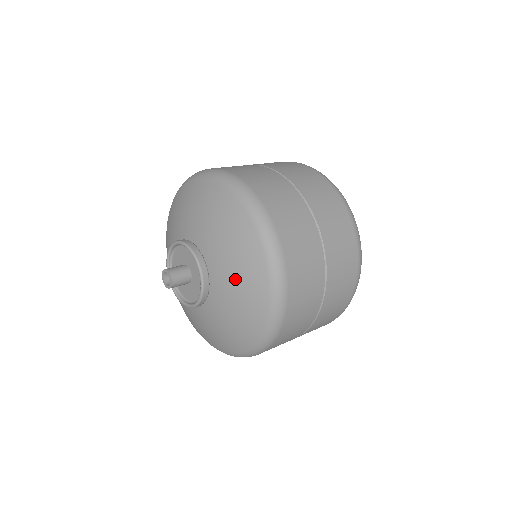
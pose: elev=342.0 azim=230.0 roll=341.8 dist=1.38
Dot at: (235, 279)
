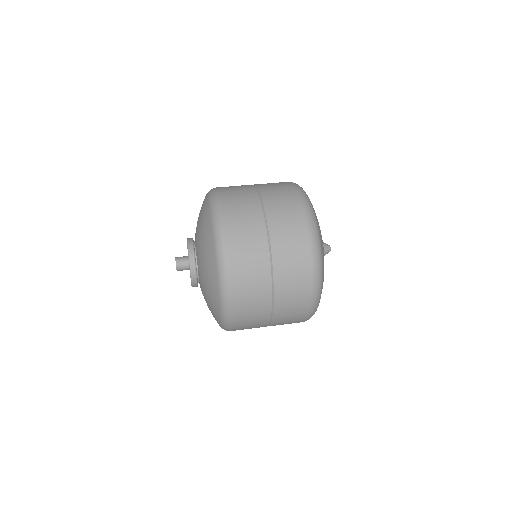
Dot at: (207, 303)
